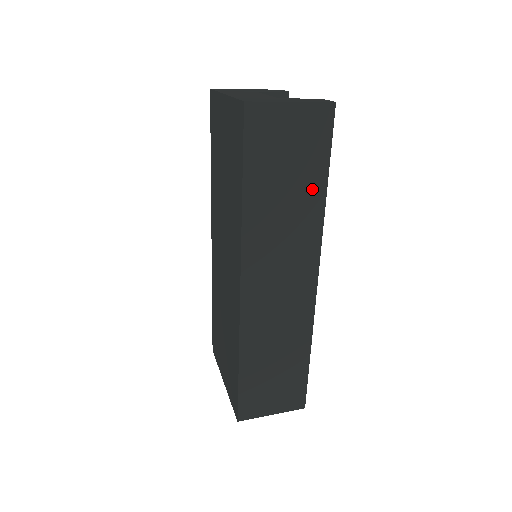
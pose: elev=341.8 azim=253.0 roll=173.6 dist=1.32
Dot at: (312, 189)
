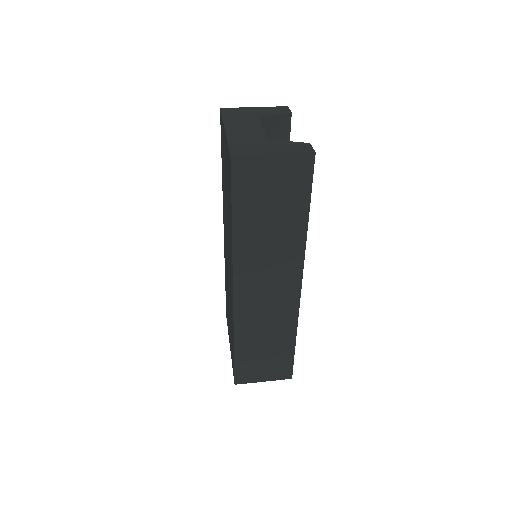
Dot at: (294, 220)
